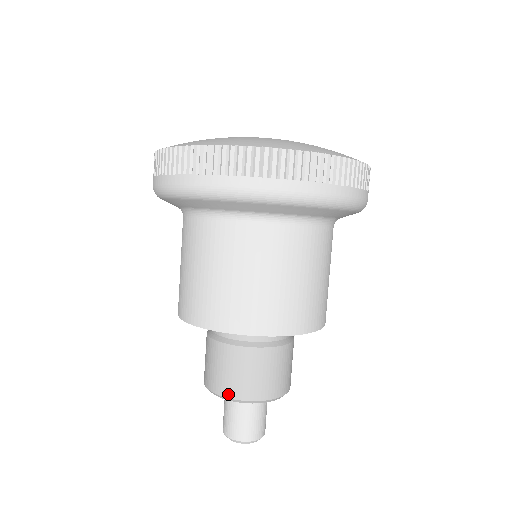
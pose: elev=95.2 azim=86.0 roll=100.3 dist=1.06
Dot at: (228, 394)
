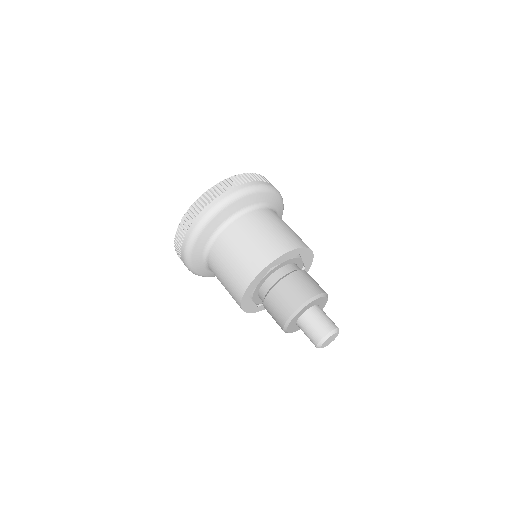
Dot at: (291, 311)
